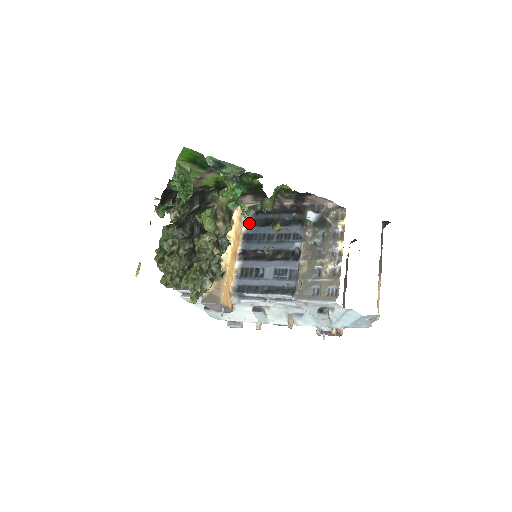
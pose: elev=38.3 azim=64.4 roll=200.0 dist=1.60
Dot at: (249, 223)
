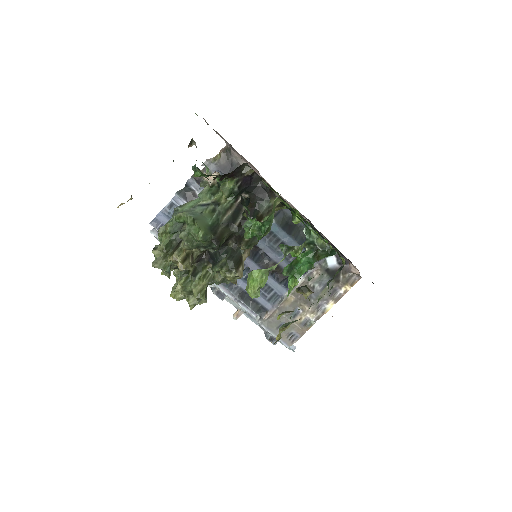
Dot at: (274, 214)
